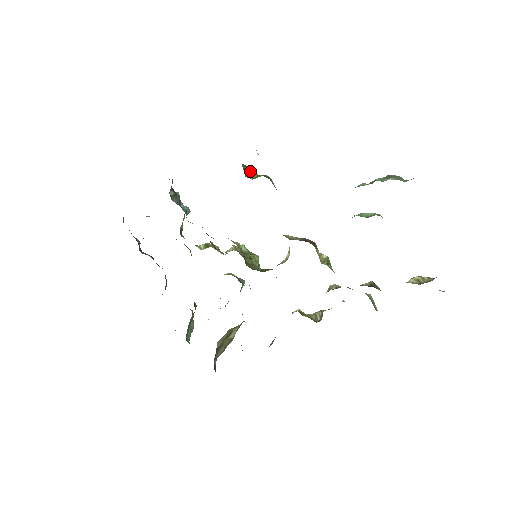
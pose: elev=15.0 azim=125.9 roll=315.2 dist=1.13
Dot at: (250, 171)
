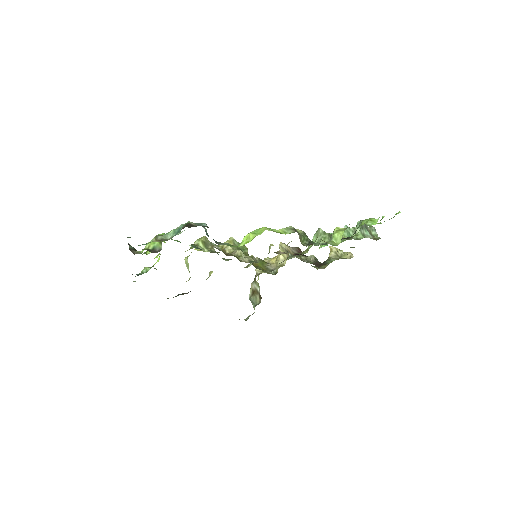
Dot at: (300, 236)
